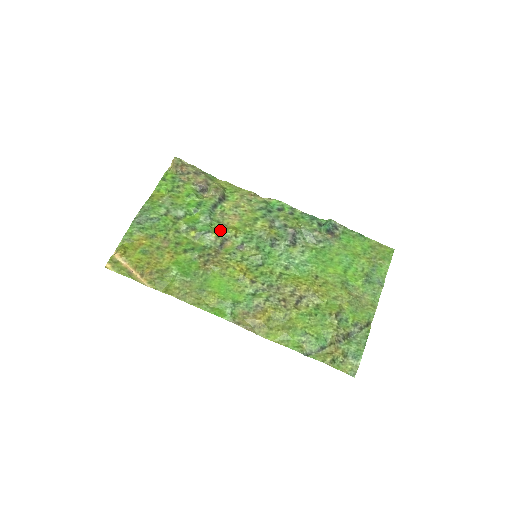
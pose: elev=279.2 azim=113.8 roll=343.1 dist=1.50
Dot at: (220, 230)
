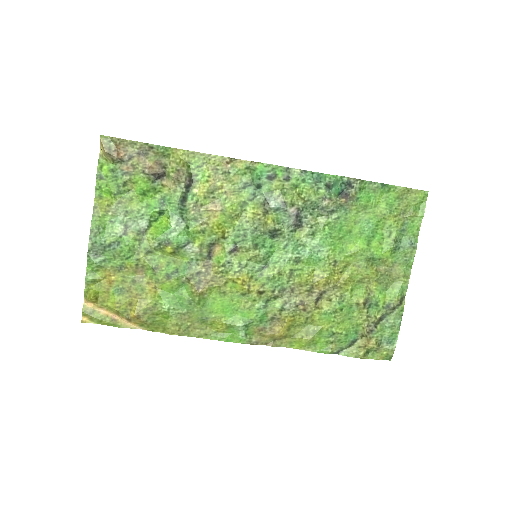
Dot at: (201, 233)
